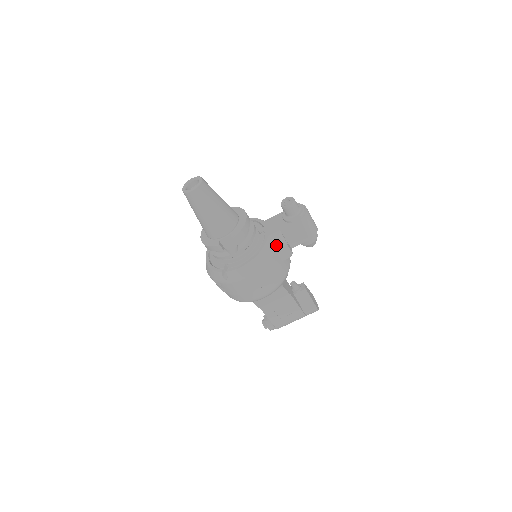
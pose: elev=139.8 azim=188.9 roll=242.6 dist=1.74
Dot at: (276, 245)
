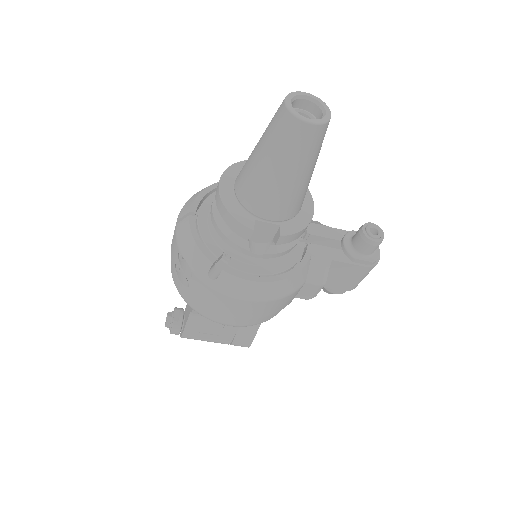
Dot at: (312, 277)
